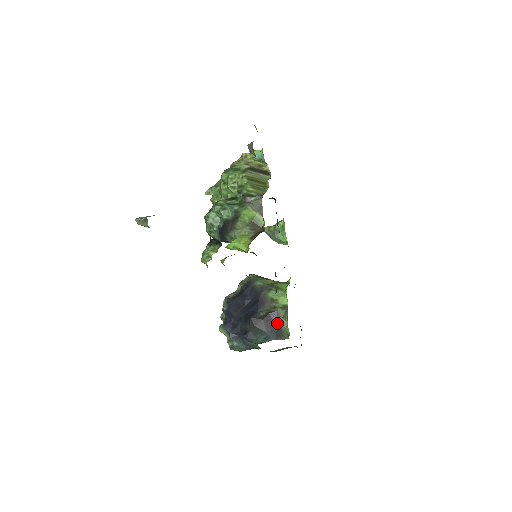
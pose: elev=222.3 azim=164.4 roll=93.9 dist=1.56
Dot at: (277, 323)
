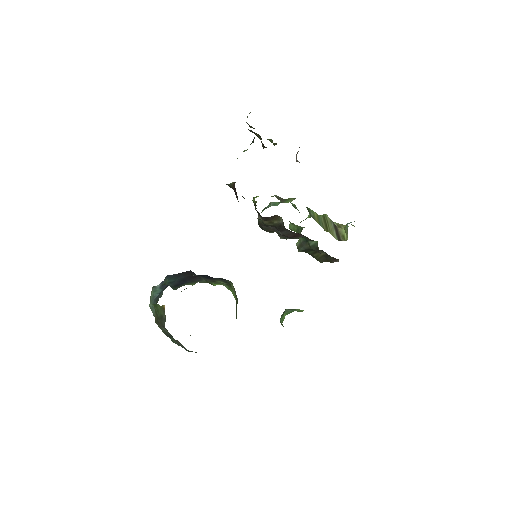
Dot at: (190, 281)
